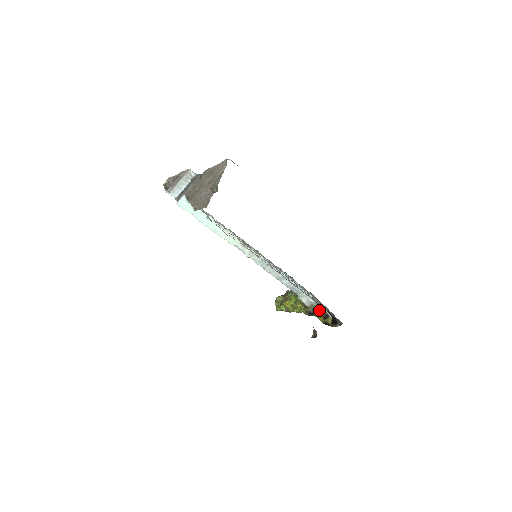
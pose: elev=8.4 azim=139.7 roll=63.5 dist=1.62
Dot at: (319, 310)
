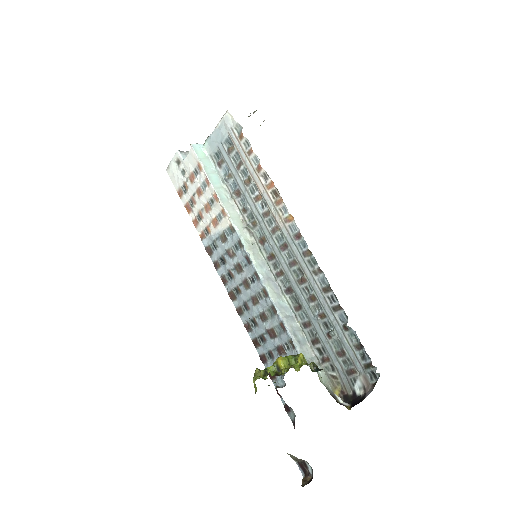
Dot at: (328, 391)
